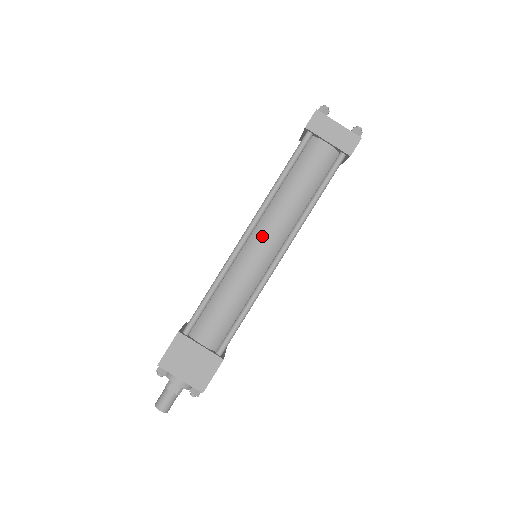
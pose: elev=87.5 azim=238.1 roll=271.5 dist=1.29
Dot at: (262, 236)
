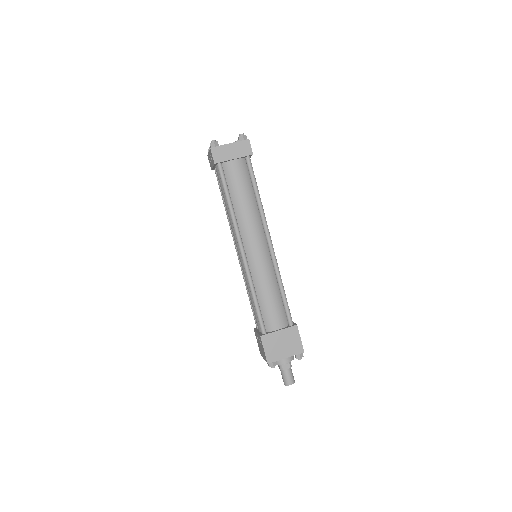
Dot at: (251, 243)
